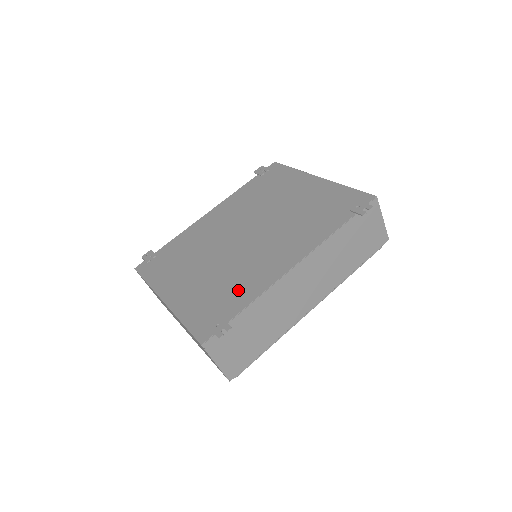
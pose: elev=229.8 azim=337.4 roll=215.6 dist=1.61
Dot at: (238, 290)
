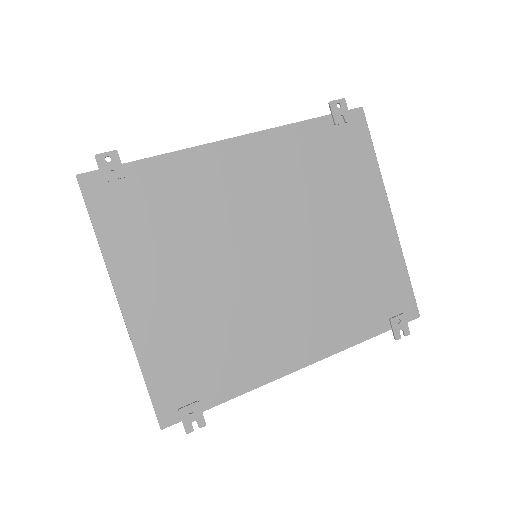
Dot at: (230, 363)
